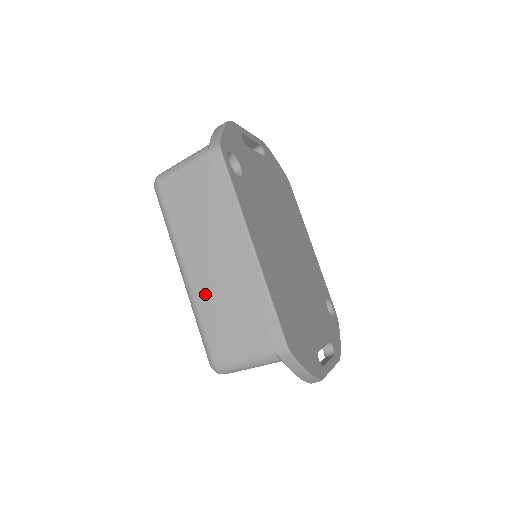
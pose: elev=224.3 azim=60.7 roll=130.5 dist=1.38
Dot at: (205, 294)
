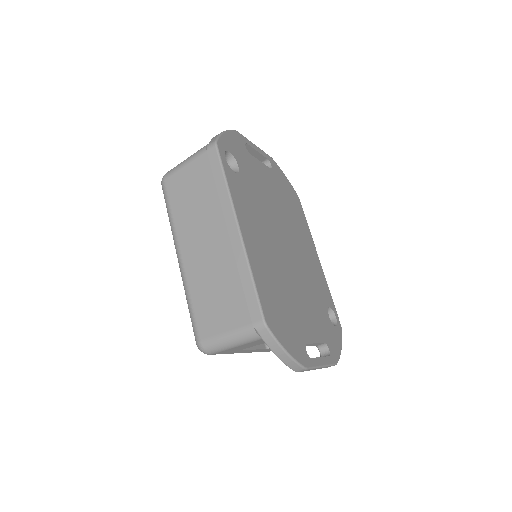
Dot at: (196, 275)
